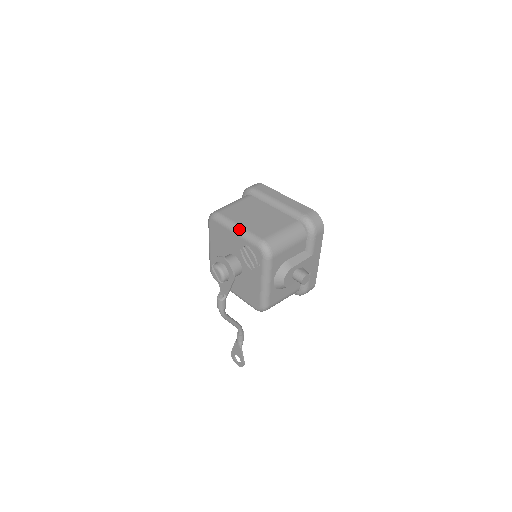
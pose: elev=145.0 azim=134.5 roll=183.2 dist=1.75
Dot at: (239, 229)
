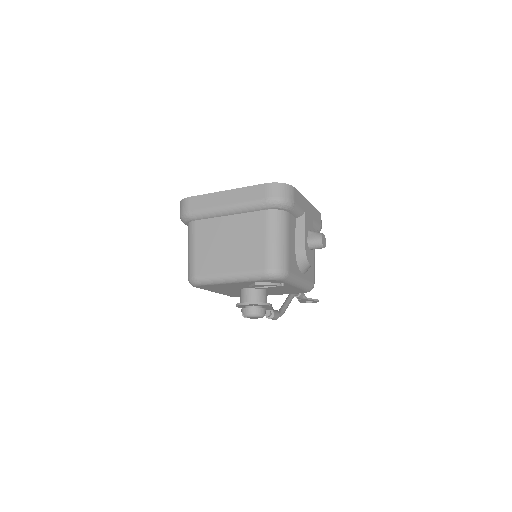
Dot at: (233, 278)
